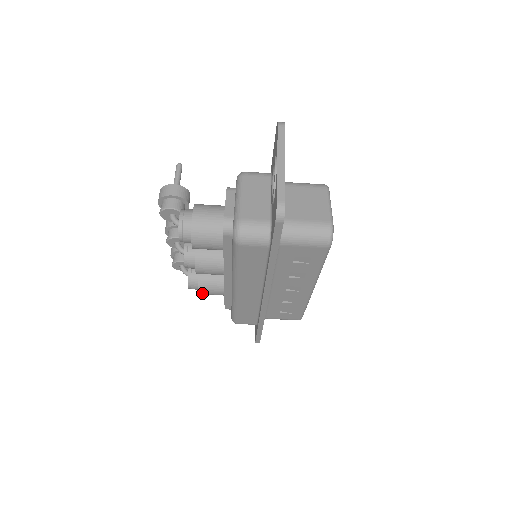
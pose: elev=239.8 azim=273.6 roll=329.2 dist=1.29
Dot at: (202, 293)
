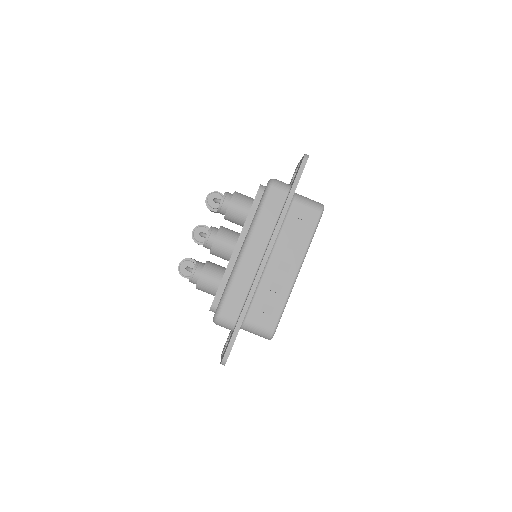
Dot at: (202, 277)
